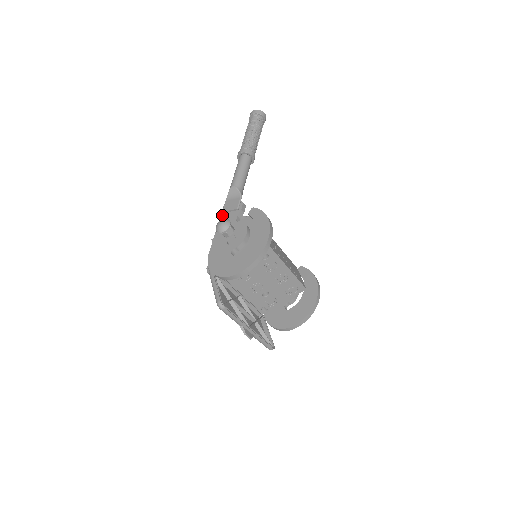
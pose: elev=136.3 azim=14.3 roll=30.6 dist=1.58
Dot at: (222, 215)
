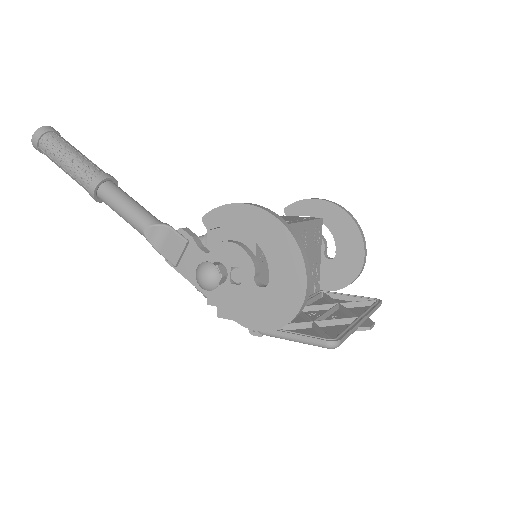
Dot at: (180, 270)
